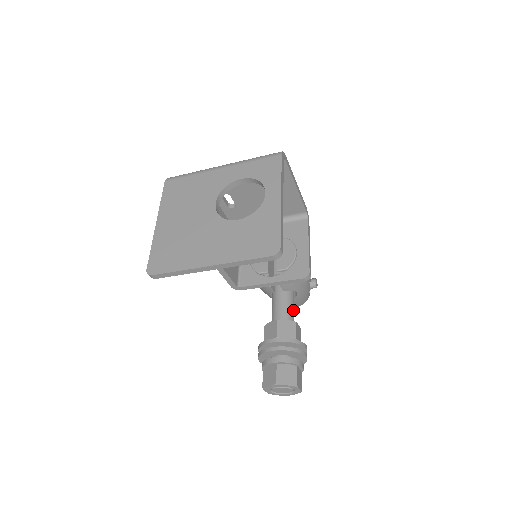
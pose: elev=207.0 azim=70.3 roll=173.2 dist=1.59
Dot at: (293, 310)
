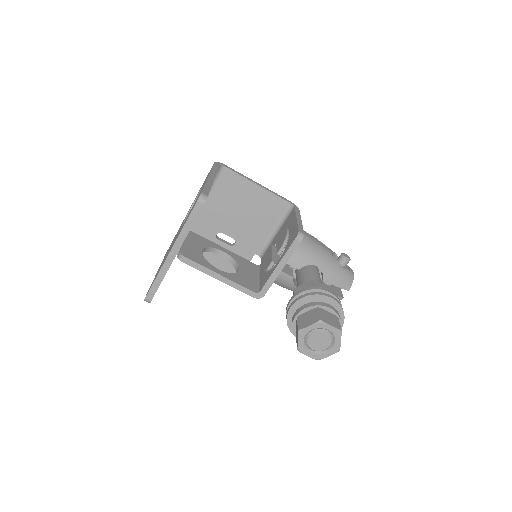
Dot at: (315, 279)
